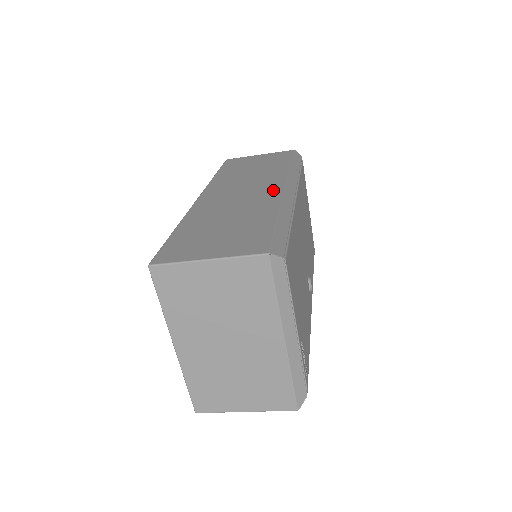
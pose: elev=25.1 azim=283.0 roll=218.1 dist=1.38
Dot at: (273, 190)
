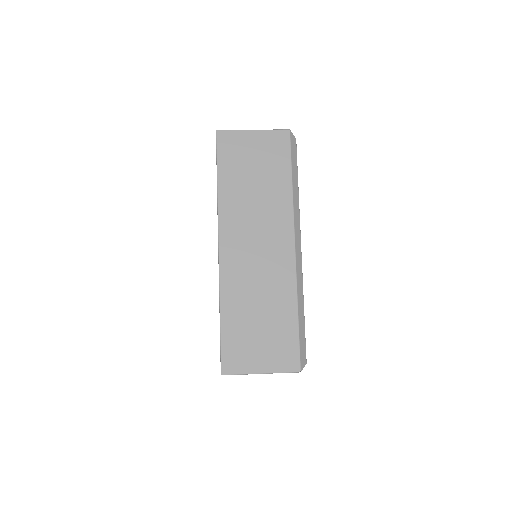
Dot at: (286, 254)
